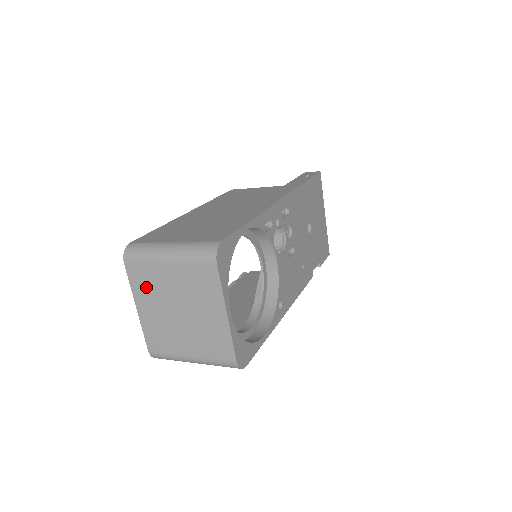
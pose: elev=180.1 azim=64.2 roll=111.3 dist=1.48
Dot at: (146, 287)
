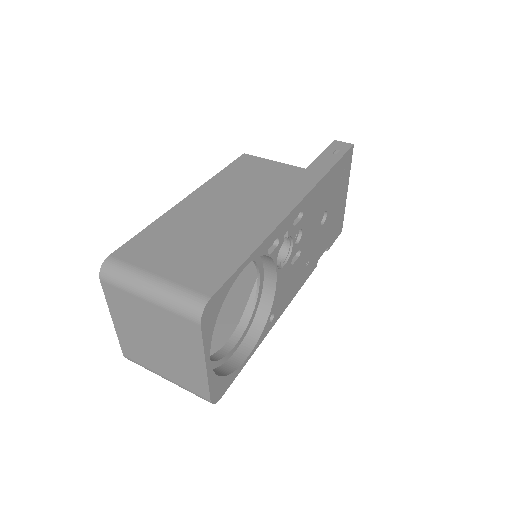
Dot at: (123, 309)
